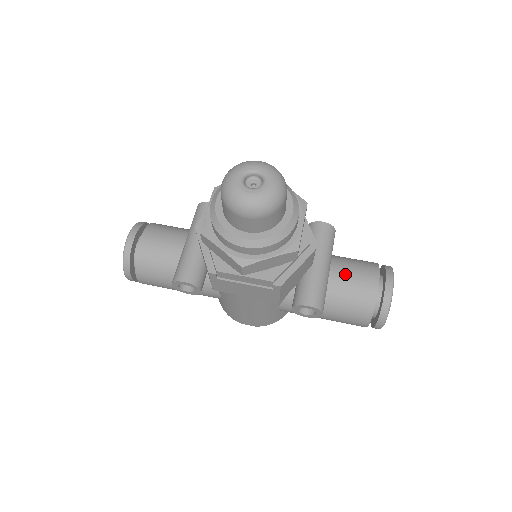
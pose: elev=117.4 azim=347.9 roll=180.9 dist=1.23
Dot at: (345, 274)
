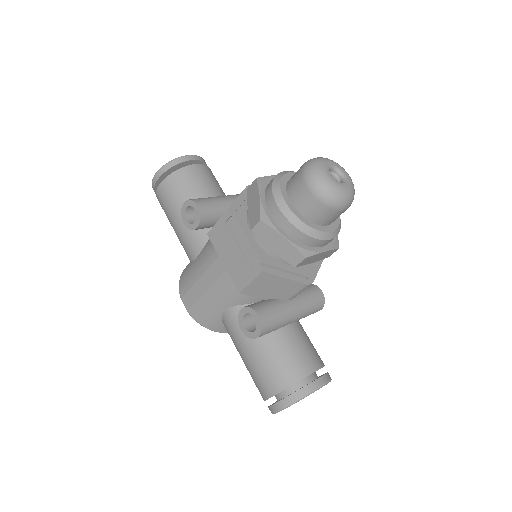
Dot at: (299, 338)
